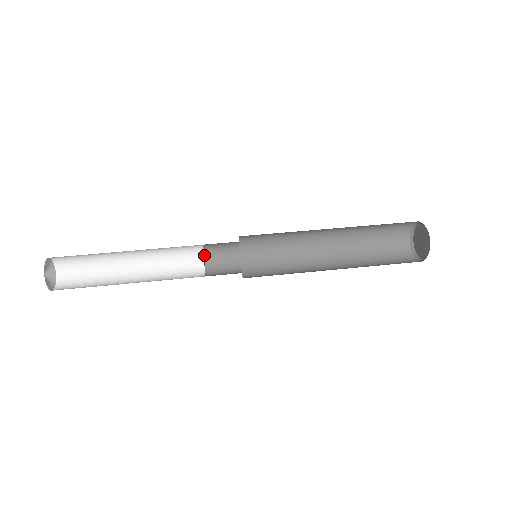
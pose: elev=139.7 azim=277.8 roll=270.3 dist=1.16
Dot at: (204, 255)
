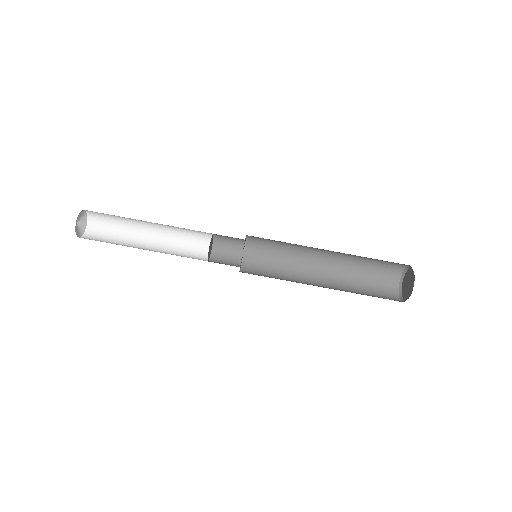
Dot at: (213, 243)
